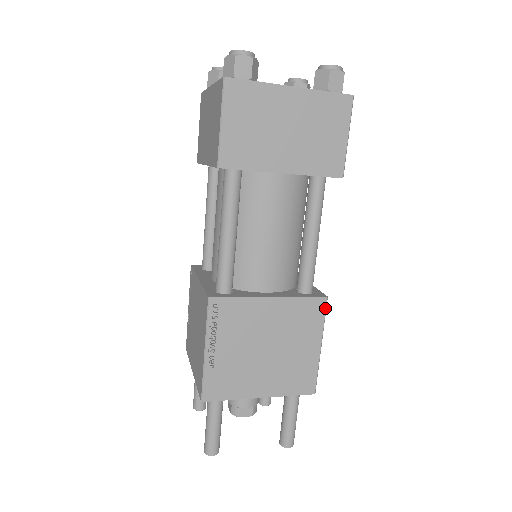
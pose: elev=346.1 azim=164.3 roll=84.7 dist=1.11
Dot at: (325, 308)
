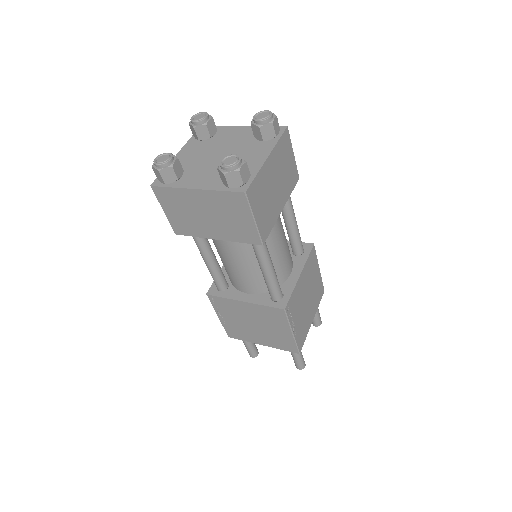
Dot at: (315, 250)
